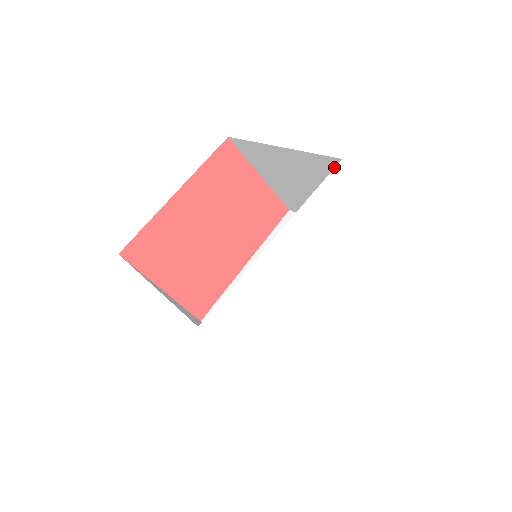
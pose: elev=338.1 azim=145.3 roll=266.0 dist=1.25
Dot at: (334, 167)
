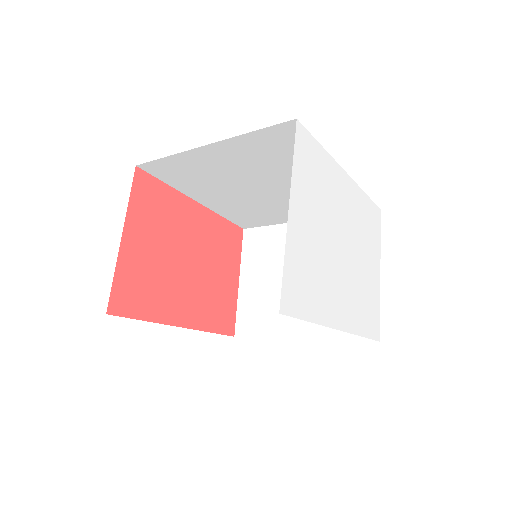
Dot at: occluded
